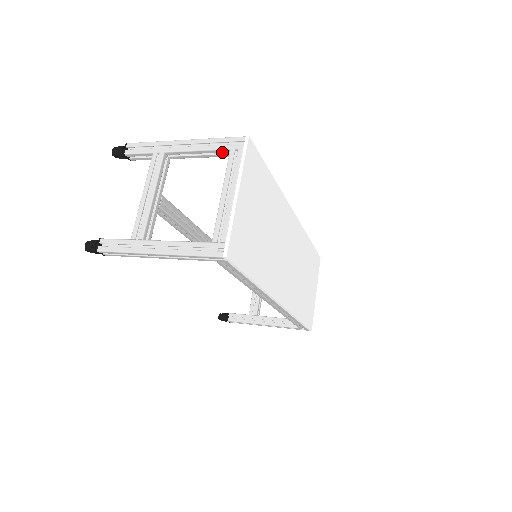
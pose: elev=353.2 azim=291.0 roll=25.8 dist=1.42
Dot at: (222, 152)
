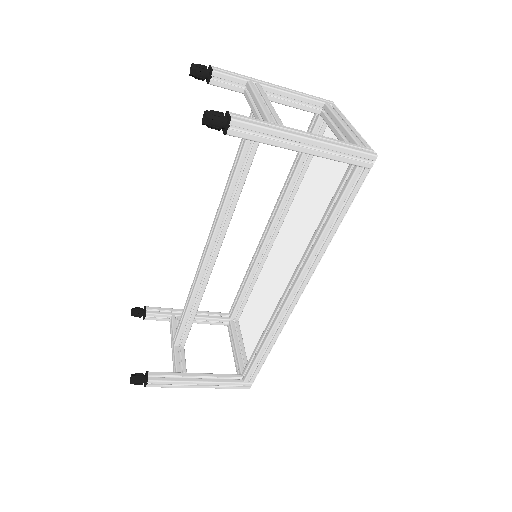
Dot at: (314, 104)
